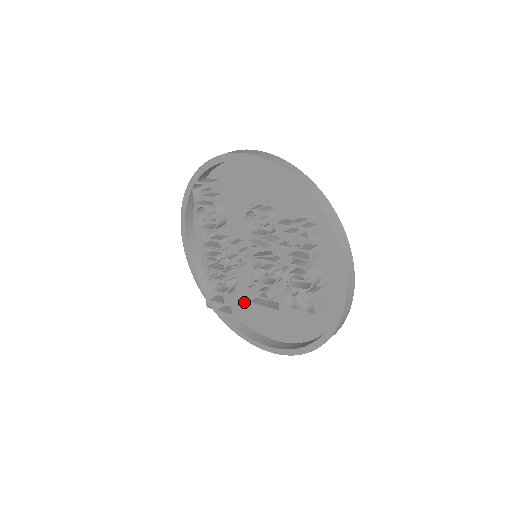
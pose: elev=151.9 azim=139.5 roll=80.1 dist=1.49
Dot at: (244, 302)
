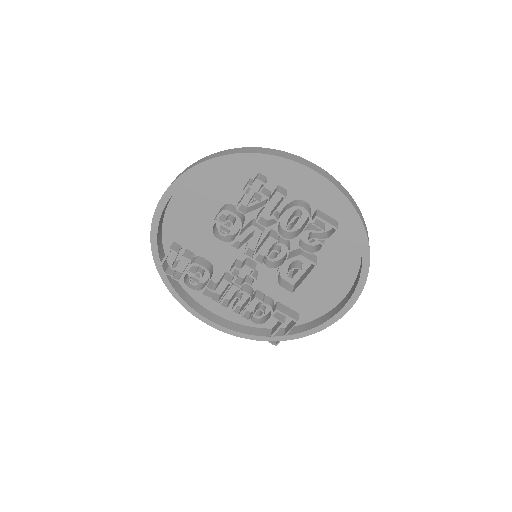
Dot at: (292, 304)
